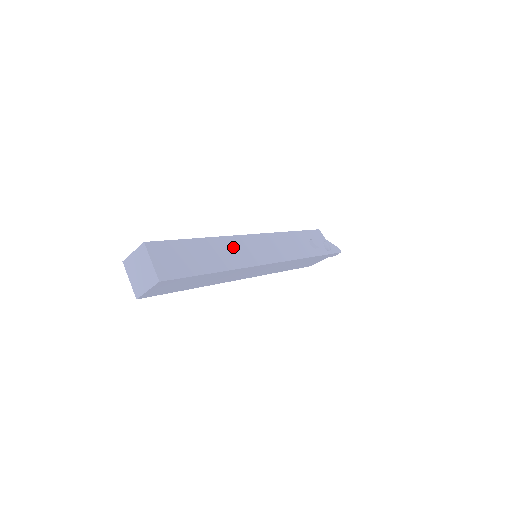
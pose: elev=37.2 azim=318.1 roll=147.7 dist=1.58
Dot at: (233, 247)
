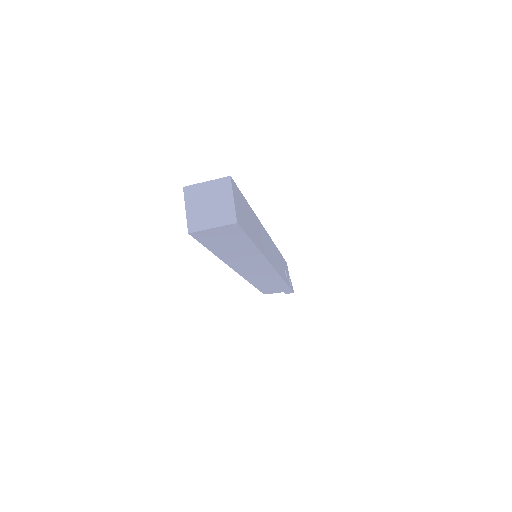
Dot at: (261, 233)
